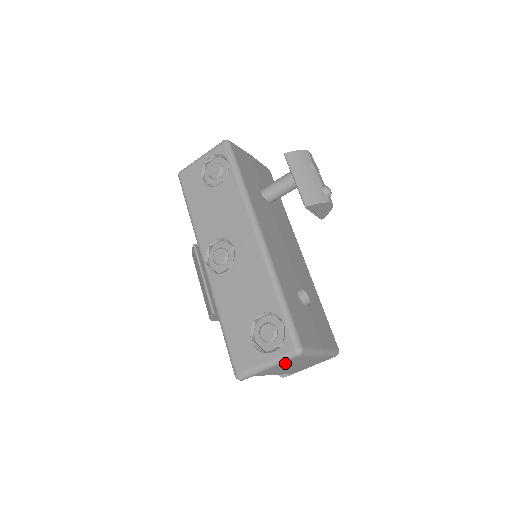
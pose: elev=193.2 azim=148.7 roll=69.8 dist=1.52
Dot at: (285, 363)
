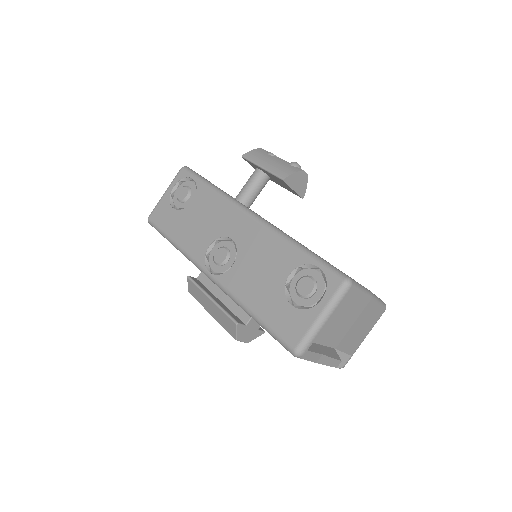
Dot at: (339, 309)
